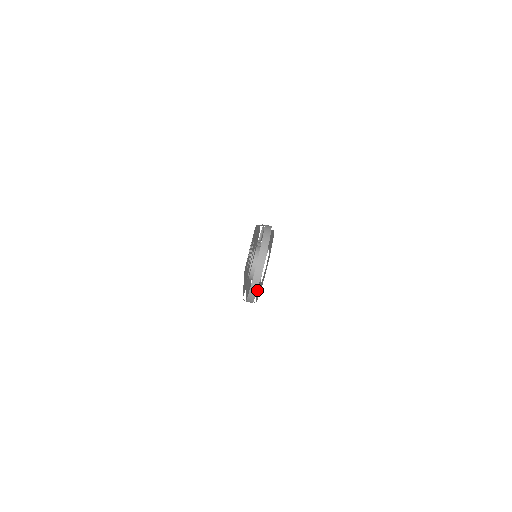
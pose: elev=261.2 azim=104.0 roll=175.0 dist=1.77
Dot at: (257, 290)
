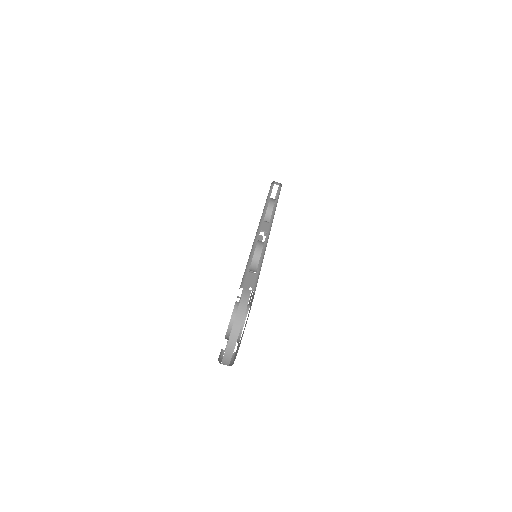
Dot at: occluded
